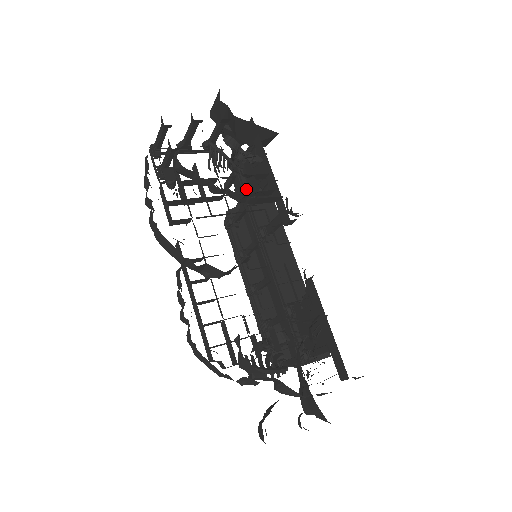
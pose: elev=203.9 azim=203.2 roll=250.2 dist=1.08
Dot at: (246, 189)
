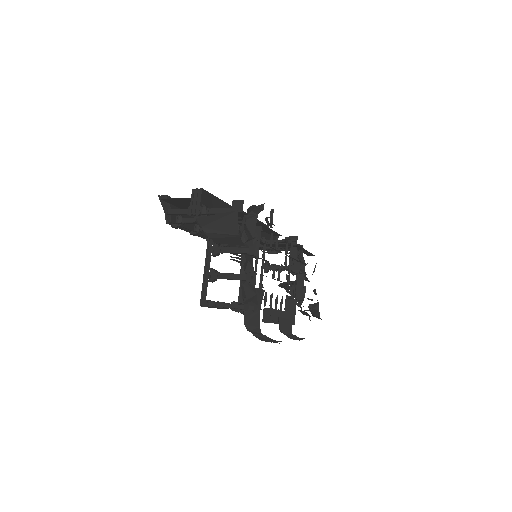
Dot at: occluded
